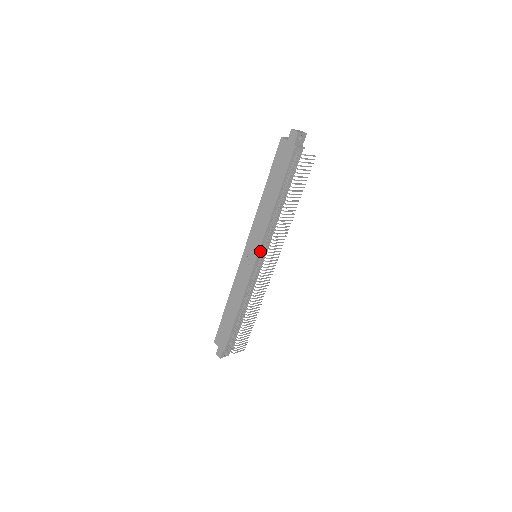
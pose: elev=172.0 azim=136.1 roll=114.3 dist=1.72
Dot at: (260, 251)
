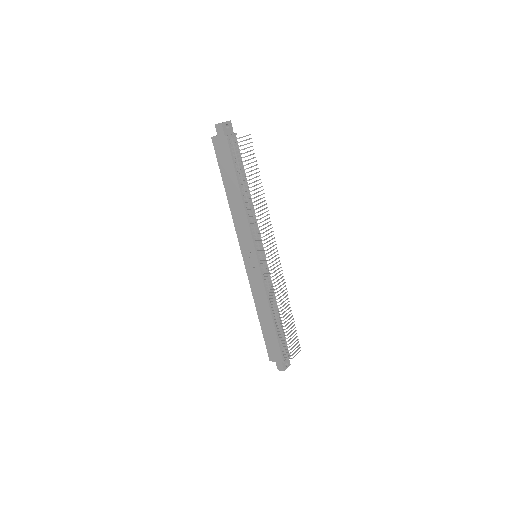
Dot at: (256, 248)
